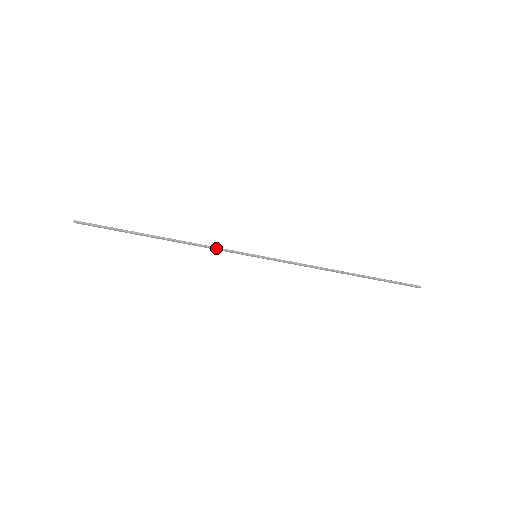
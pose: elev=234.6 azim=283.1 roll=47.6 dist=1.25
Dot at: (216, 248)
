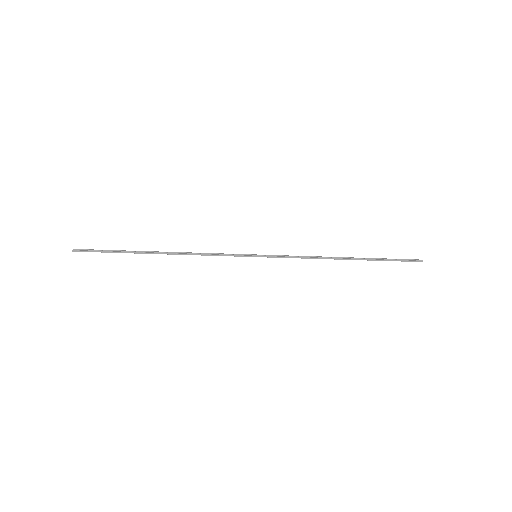
Dot at: (216, 255)
